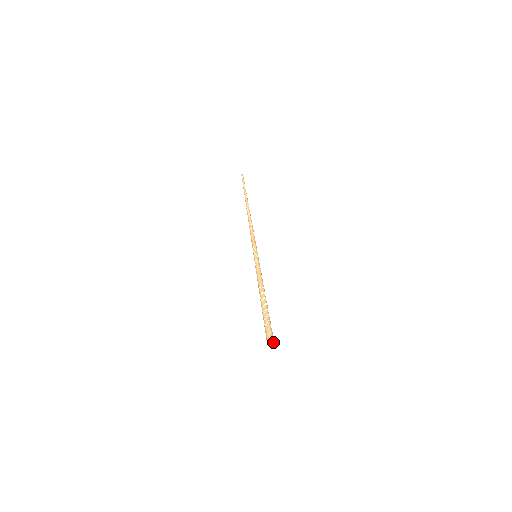
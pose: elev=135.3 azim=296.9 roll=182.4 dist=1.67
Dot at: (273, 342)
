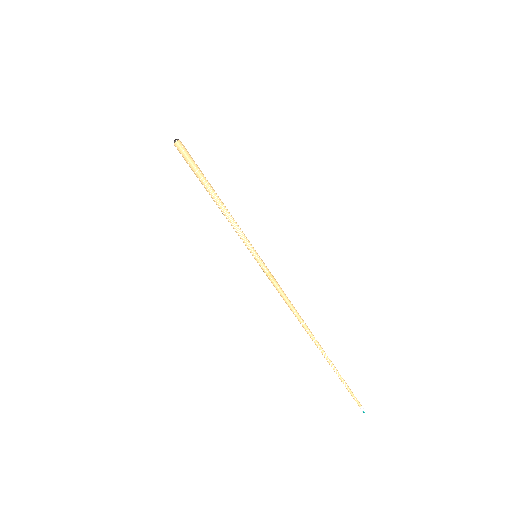
Dot at: (180, 141)
